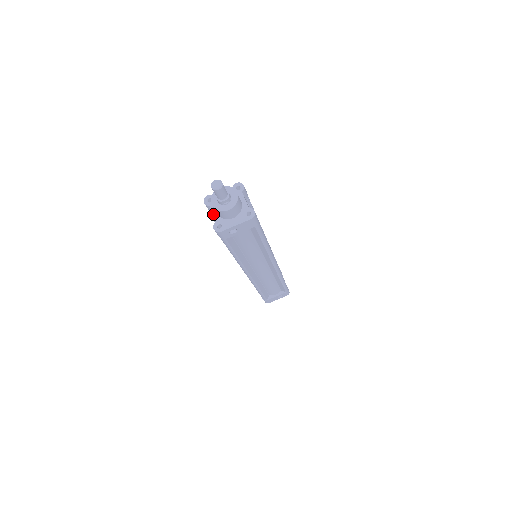
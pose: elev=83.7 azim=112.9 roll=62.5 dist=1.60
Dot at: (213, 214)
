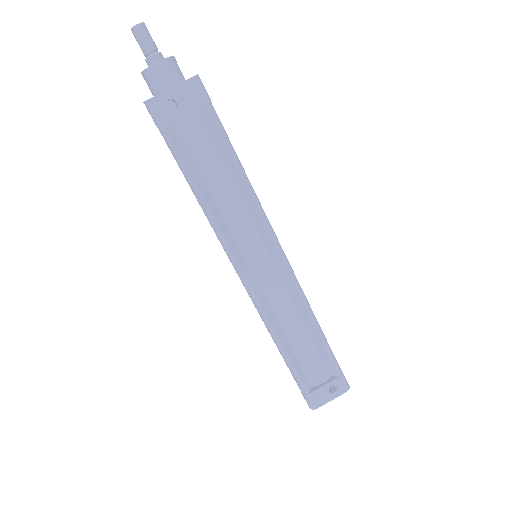
Dot at: occluded
